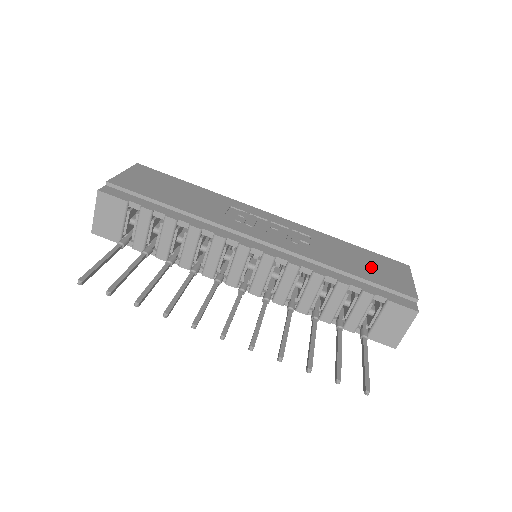
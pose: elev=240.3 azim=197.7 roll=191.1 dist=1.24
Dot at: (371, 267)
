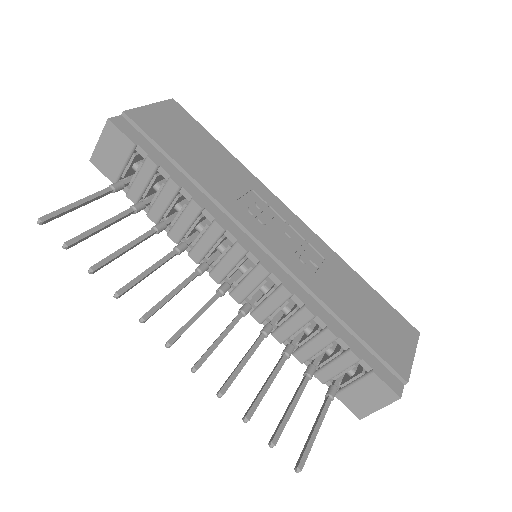
Dot at: (374, 322)
